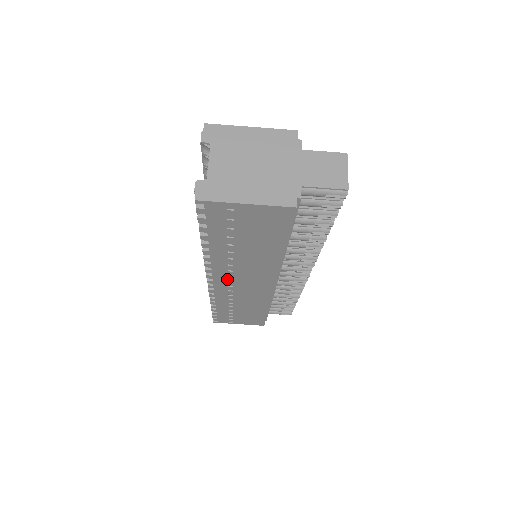
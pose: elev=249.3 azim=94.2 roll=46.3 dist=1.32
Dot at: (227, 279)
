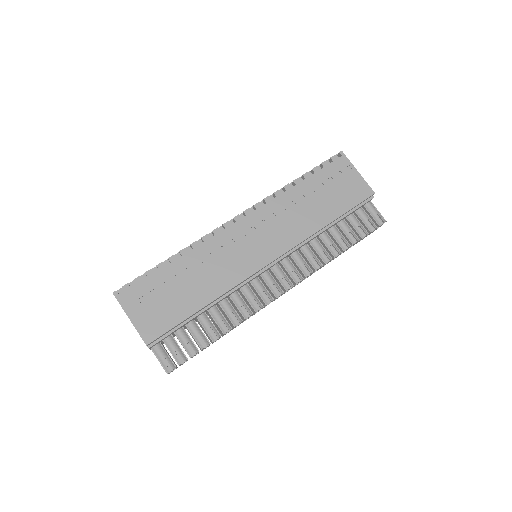
Dot at: (254, 225)
